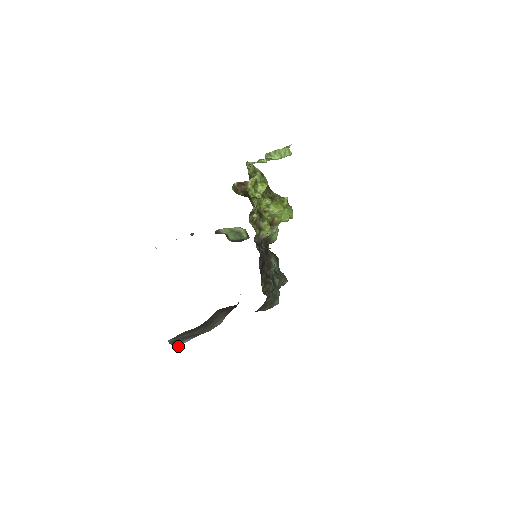
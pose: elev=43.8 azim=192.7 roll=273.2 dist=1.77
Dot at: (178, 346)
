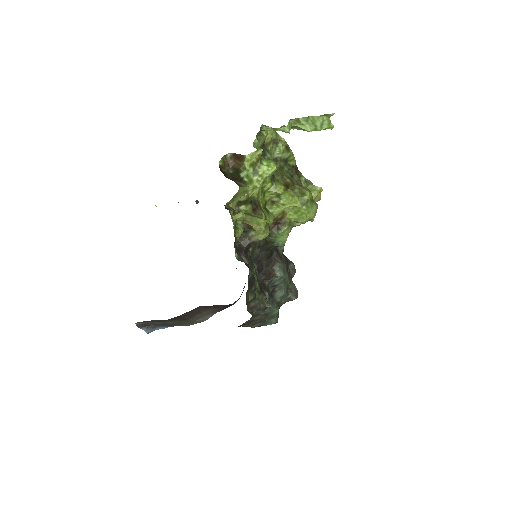
Dot at: (148, 331)
